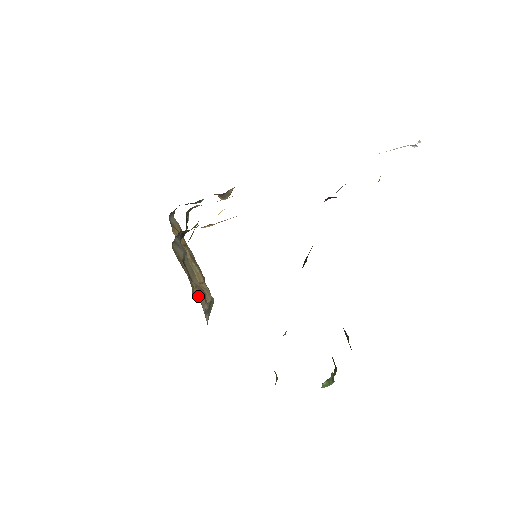
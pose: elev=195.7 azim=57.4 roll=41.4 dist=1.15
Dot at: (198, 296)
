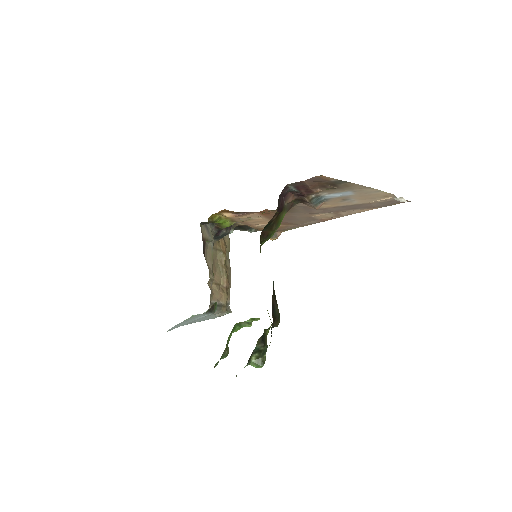
Dot at: (214, 290)
